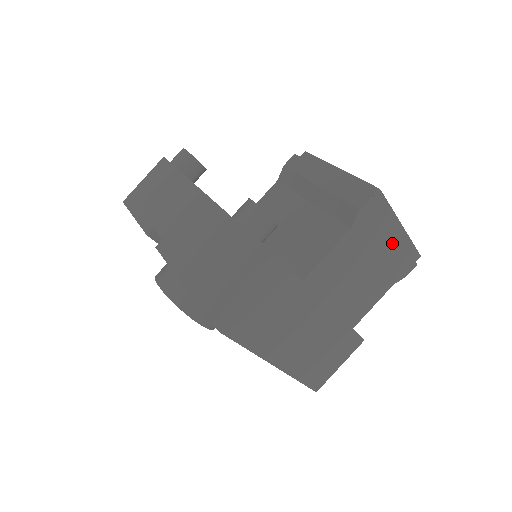
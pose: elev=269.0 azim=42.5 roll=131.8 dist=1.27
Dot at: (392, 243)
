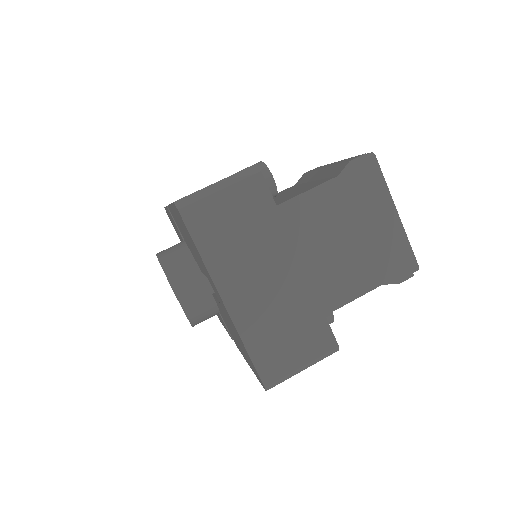
Dot at: (384, 225)
